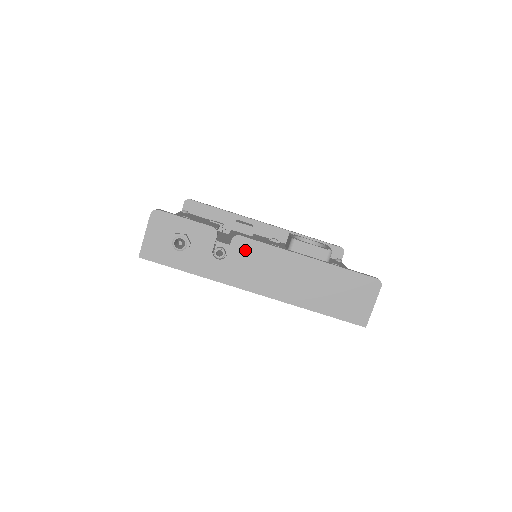
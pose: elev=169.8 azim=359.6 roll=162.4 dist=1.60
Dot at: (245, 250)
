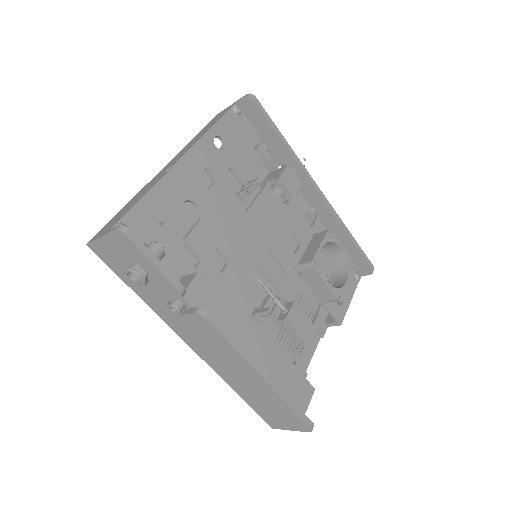
Dot at: (202, 327)
